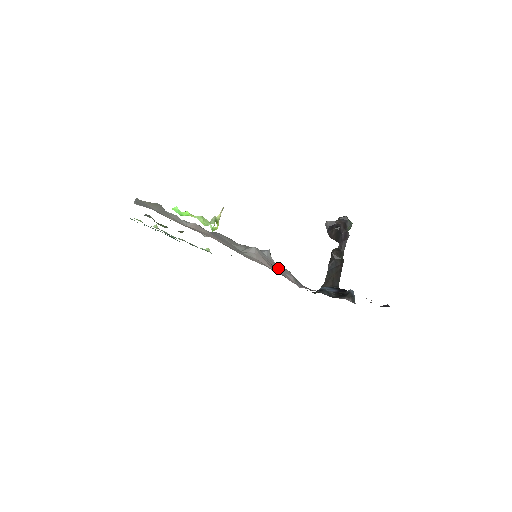
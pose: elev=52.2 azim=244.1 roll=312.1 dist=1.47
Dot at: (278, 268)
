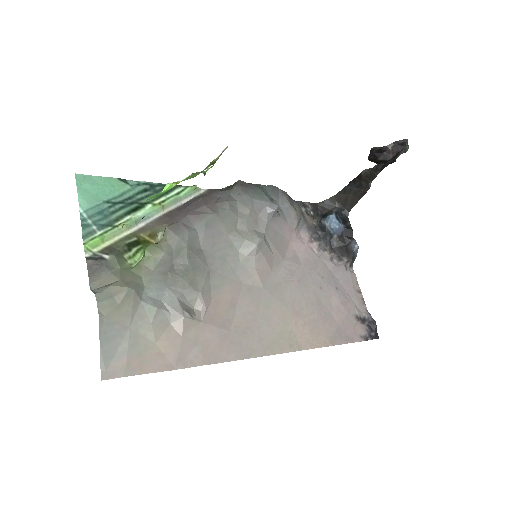
Dot at: (282, 225)
